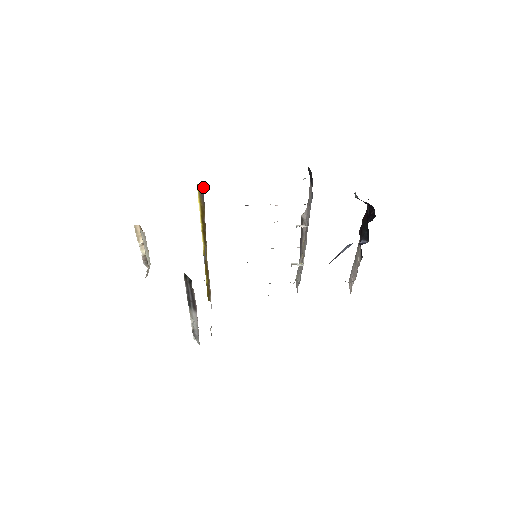
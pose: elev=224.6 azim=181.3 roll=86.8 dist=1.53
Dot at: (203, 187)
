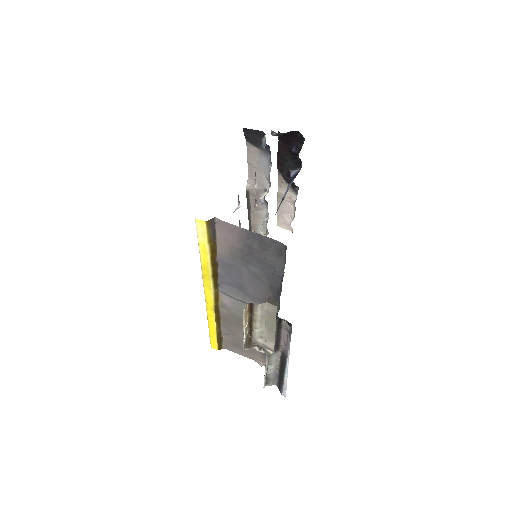
Dot at: (215, 219)
